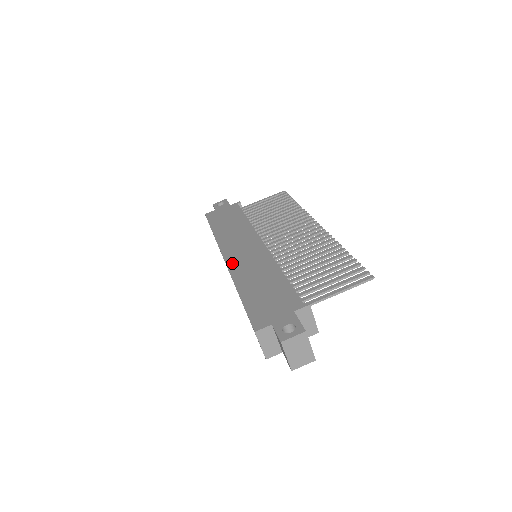
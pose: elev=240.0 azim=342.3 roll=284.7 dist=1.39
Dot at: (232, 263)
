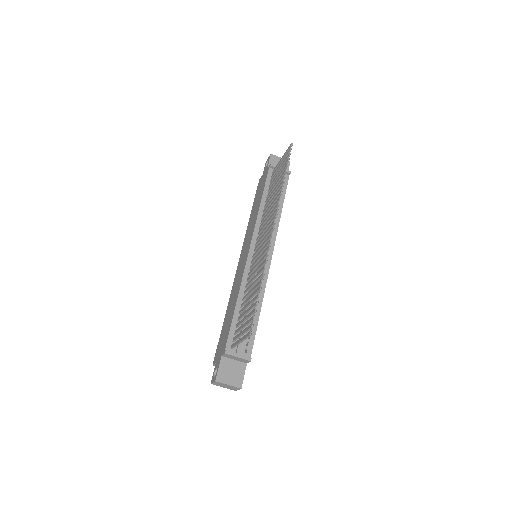
Dot at: (236, 274)
